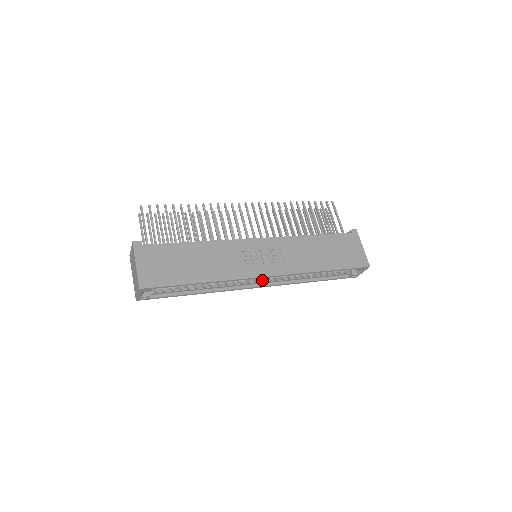
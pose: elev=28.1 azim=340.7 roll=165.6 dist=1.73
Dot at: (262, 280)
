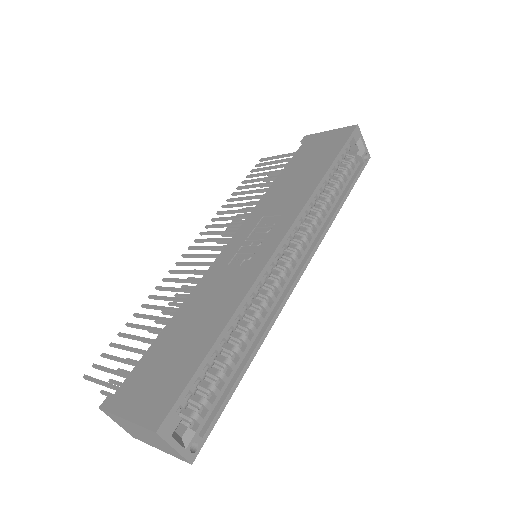
Dot at: (292, 259)
